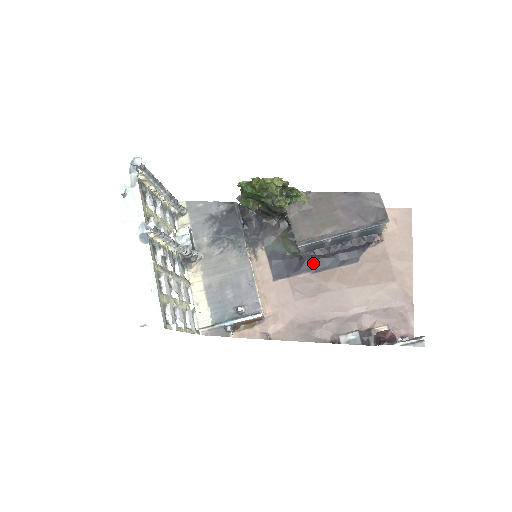
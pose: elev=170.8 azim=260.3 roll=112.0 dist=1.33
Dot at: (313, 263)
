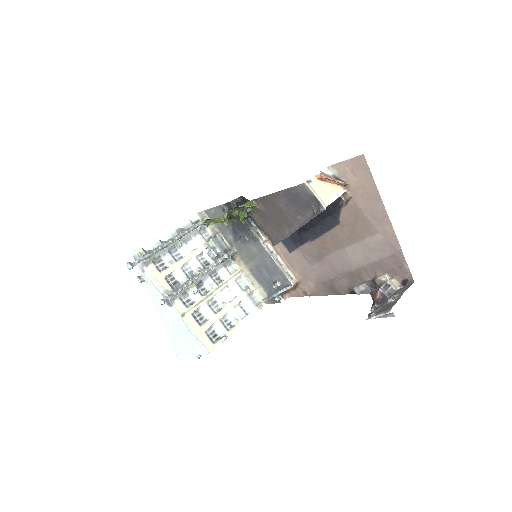
Dot at: (307, 233)
